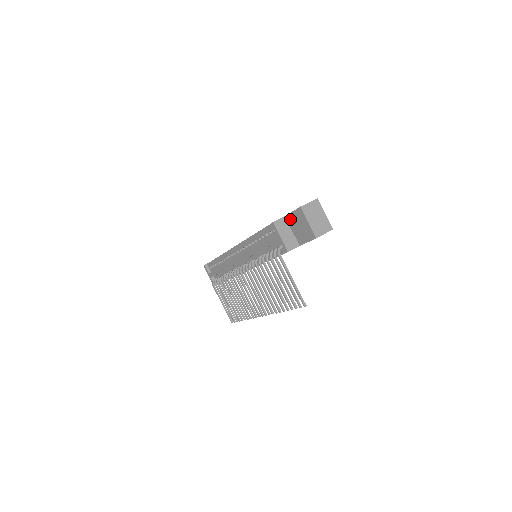
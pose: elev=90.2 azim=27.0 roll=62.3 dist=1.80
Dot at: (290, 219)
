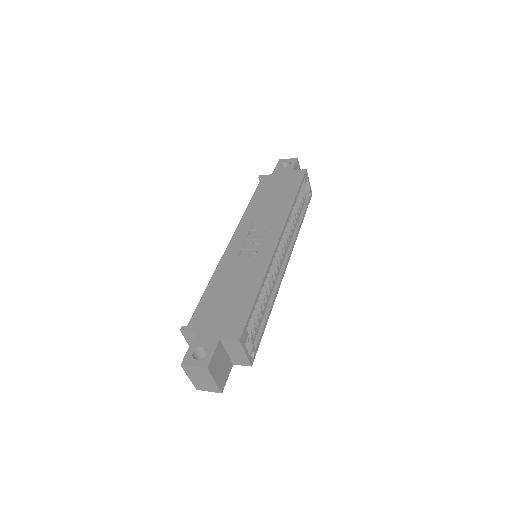
Dot at: occluded
